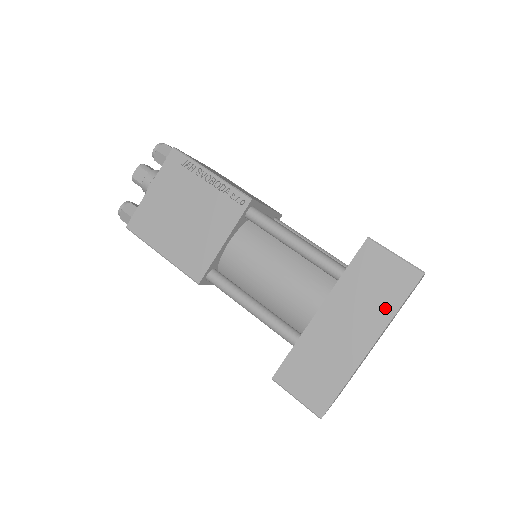
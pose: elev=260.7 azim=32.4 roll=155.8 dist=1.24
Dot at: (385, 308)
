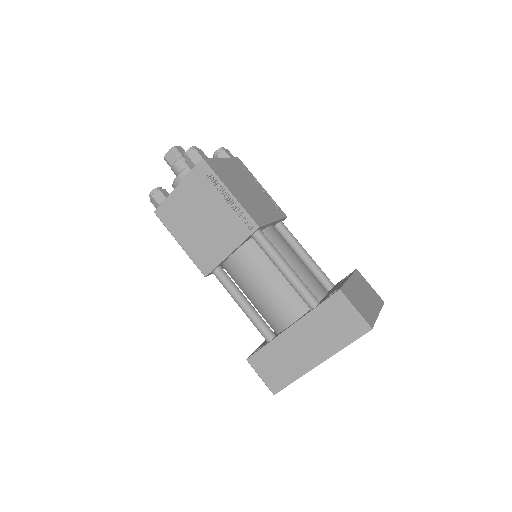
Dot at: (337, 343)
